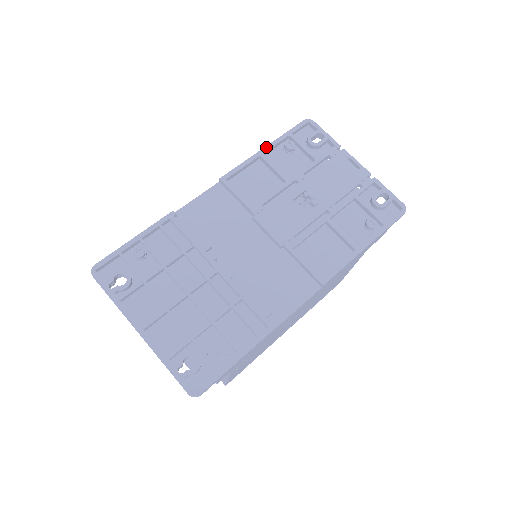
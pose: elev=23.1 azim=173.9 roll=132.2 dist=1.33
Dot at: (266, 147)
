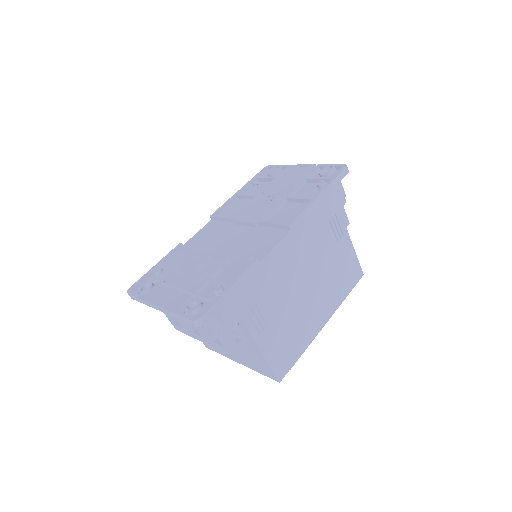
Dot at: (239, 190)
